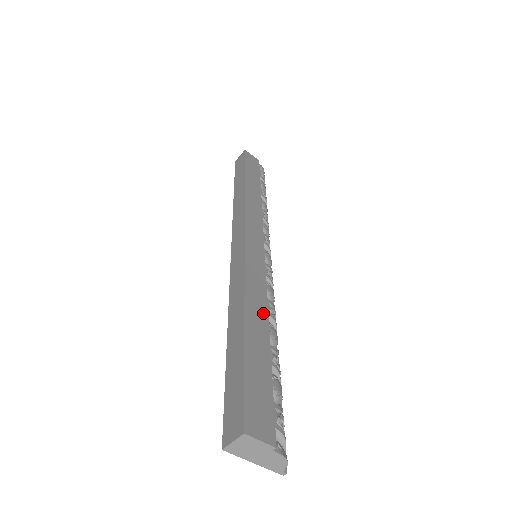
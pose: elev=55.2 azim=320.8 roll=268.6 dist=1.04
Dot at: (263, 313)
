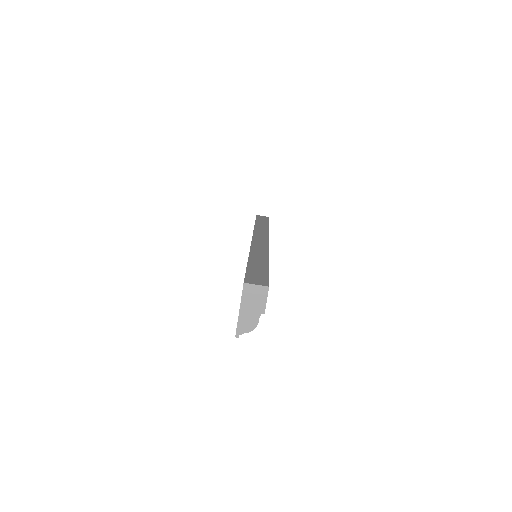
Dot at: occluded
